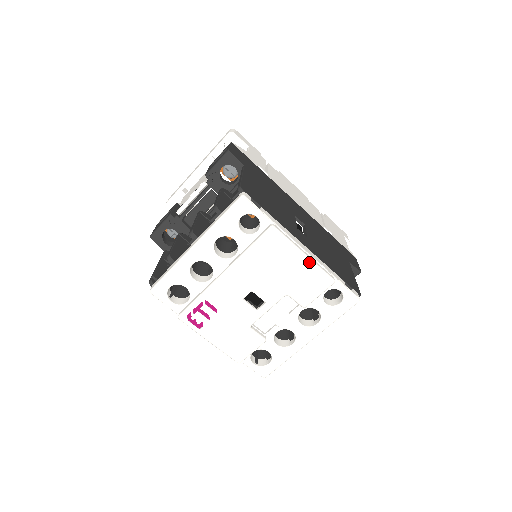
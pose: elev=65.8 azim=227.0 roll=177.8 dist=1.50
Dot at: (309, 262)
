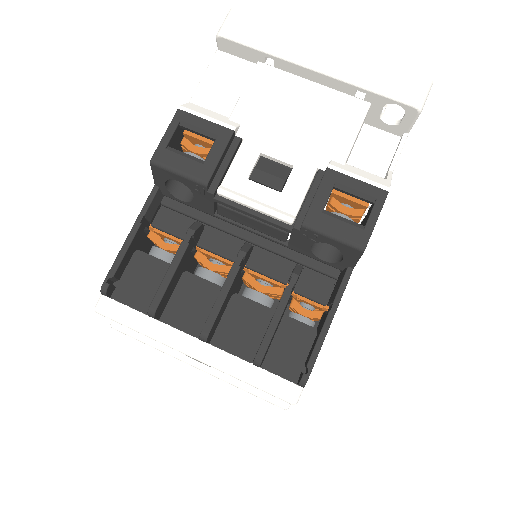
Dot at: occluded
